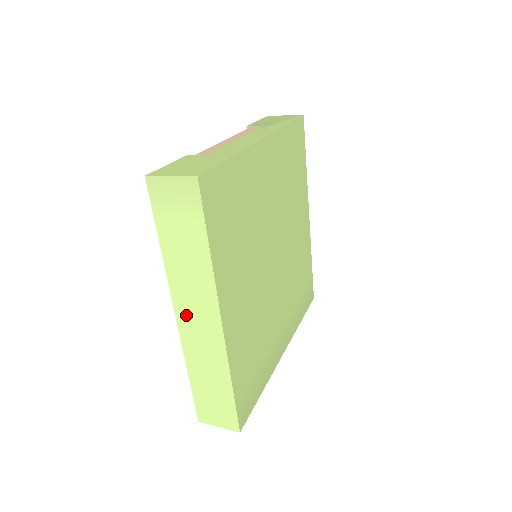
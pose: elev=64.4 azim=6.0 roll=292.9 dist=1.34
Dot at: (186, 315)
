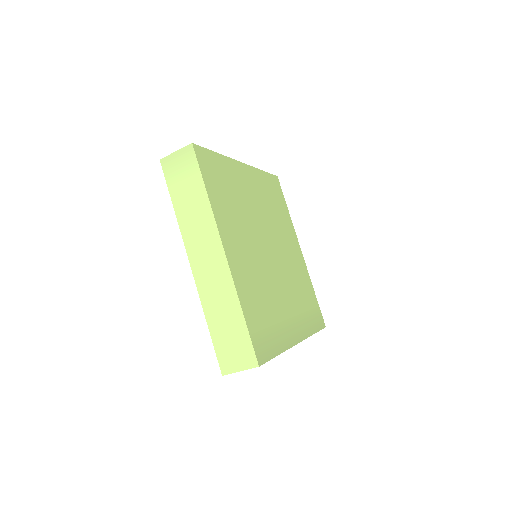
Dot at: (198, 259)
